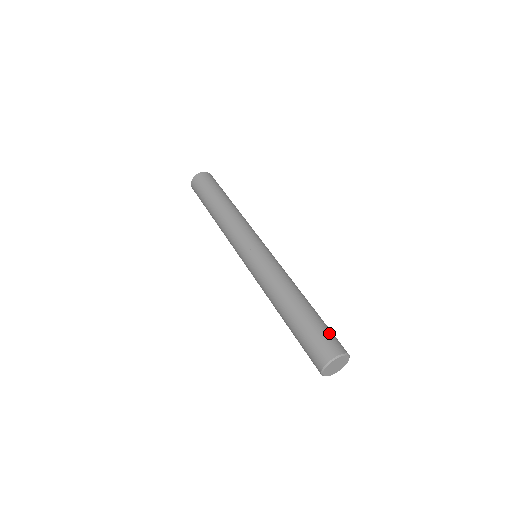
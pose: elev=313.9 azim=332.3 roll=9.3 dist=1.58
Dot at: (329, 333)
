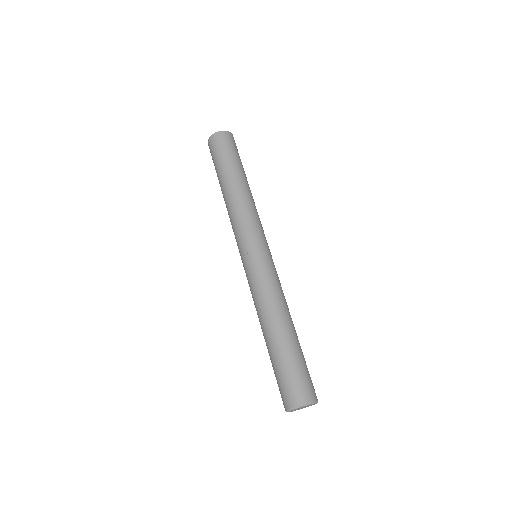
Dot at: (304, 375)
